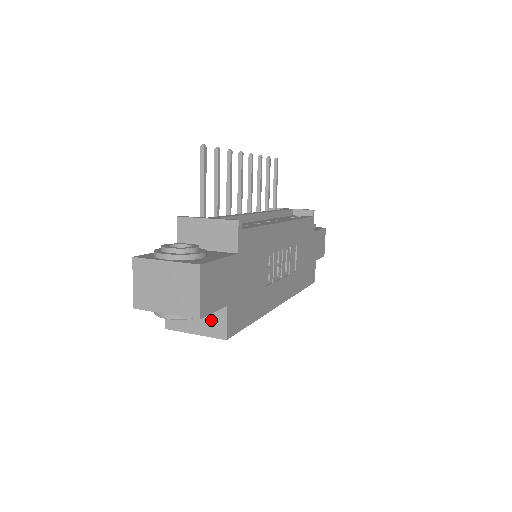
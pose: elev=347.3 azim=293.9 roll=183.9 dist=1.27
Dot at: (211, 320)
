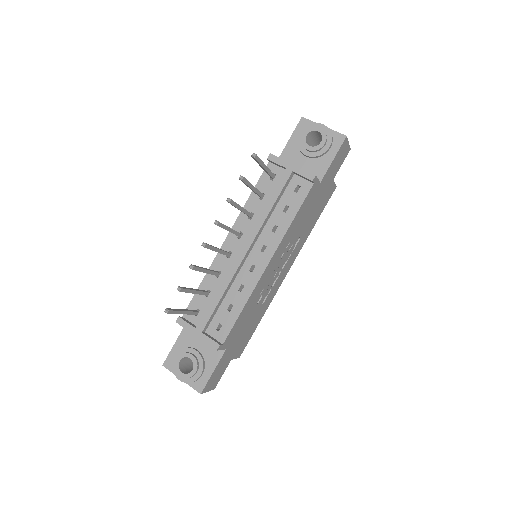
Dot at: occluded
